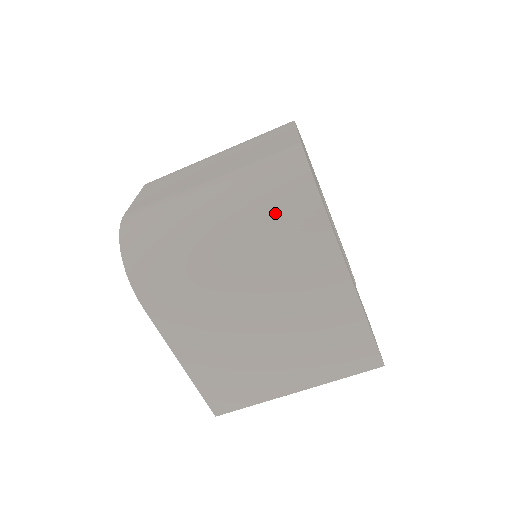
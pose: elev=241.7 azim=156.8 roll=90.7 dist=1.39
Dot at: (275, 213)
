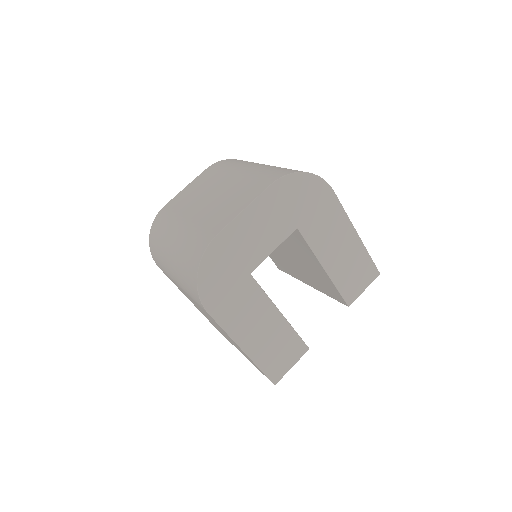
Dot at: (185, 278)
